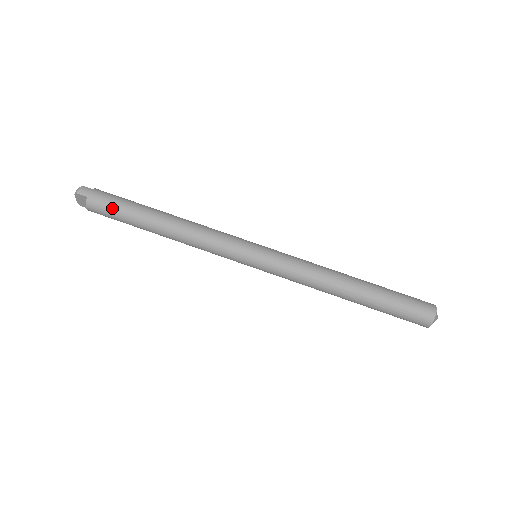
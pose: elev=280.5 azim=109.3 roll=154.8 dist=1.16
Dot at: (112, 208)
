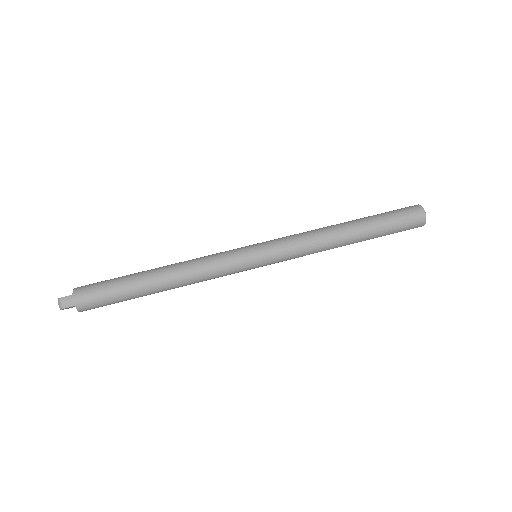
Dot at: (106, 301)
